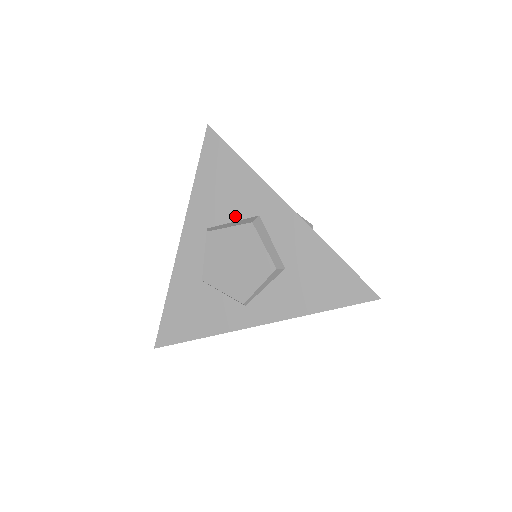
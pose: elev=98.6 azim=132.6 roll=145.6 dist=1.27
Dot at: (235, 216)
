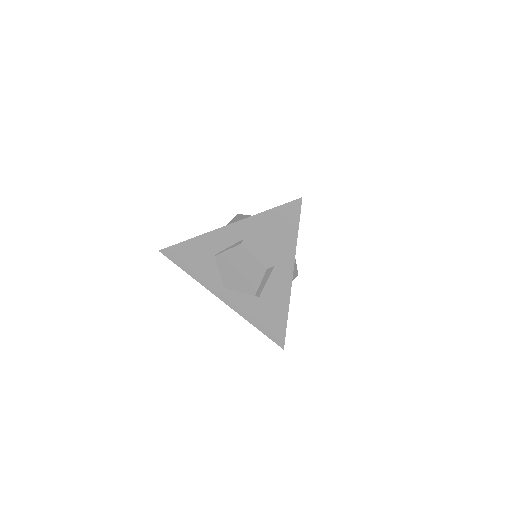
Dot at: (263, 252)
